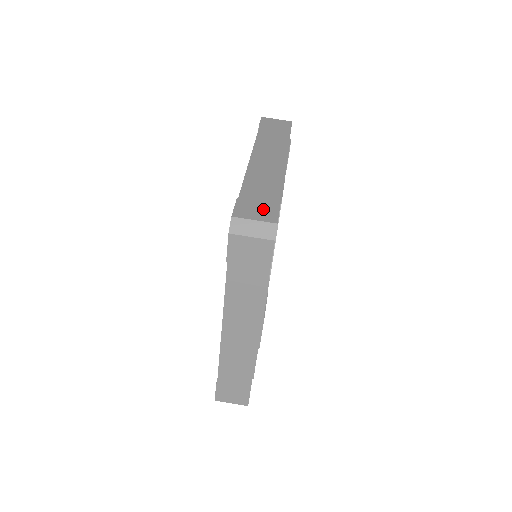
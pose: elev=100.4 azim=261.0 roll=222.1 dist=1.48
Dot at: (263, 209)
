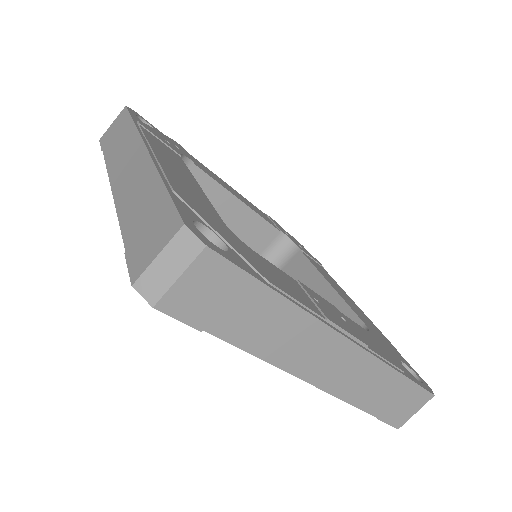
Dot at: (157, 228)
